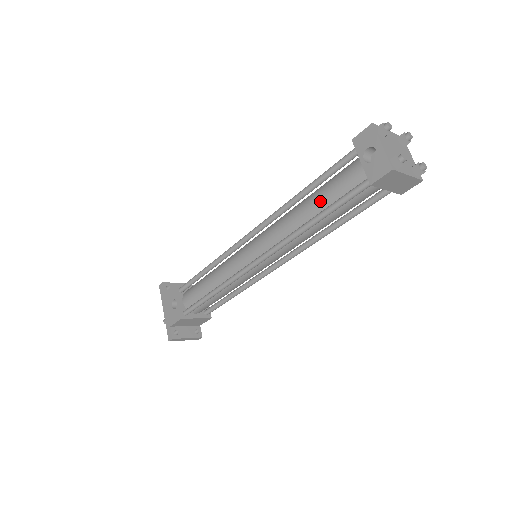
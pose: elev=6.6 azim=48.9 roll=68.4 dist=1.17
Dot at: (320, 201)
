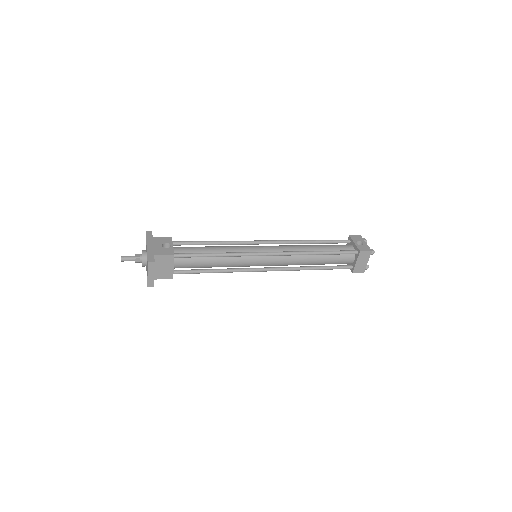
Dot at: (324, 248)
